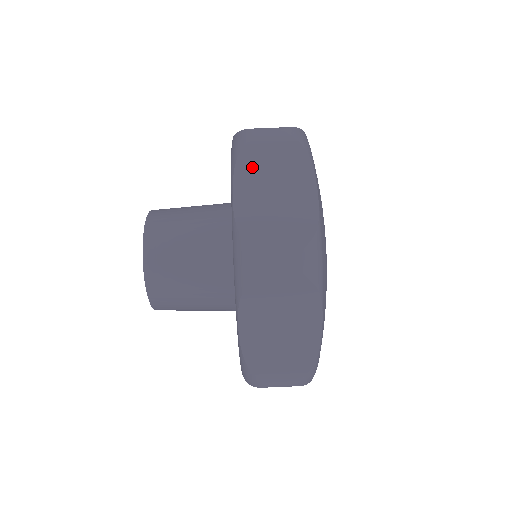
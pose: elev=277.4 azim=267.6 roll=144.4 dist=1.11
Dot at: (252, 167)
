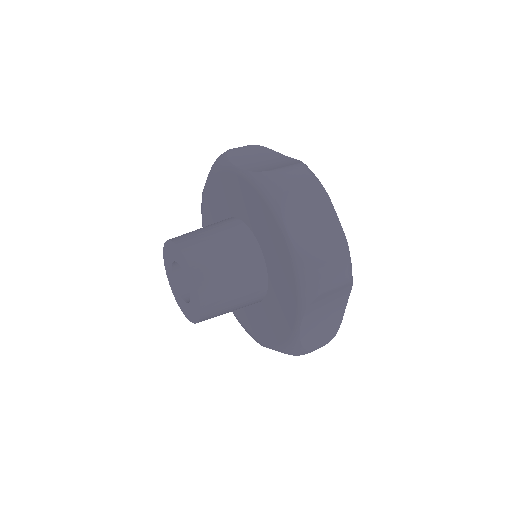
Dot at: occluded
